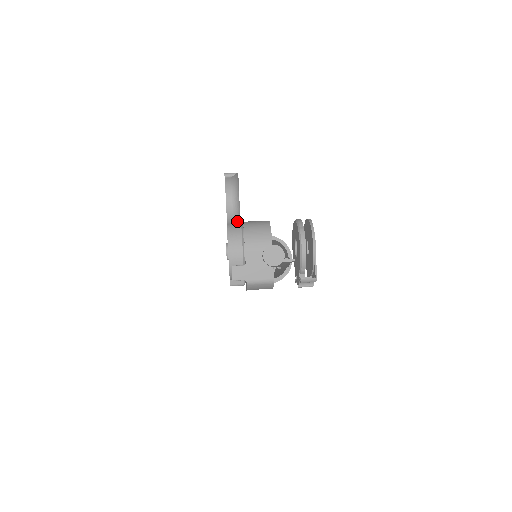
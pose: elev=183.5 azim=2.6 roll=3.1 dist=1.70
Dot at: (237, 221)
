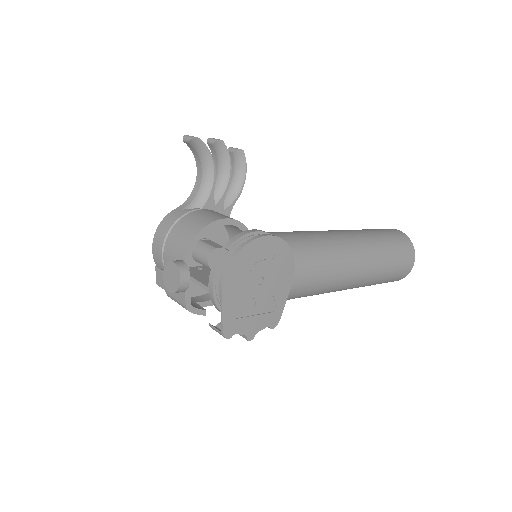
Dot at: (193, 207)
